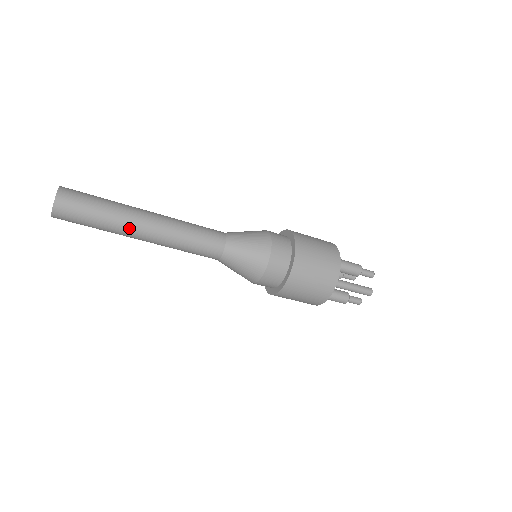
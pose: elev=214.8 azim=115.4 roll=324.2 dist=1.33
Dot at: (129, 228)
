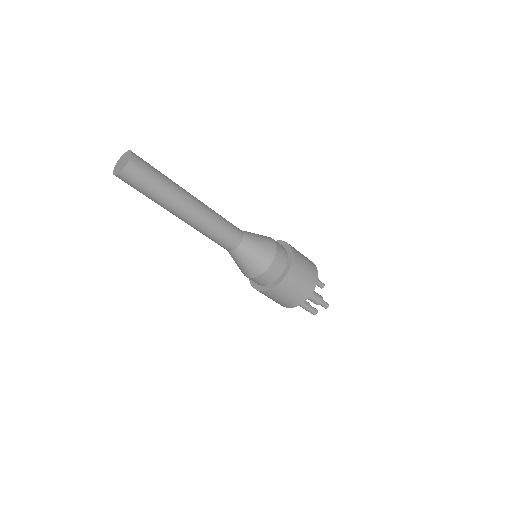
Dot at: (168, 210)
